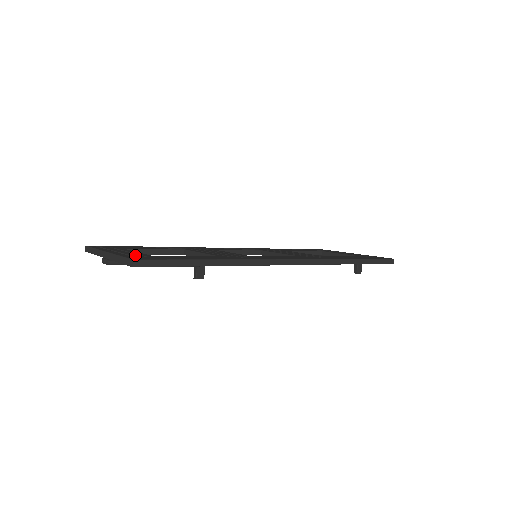
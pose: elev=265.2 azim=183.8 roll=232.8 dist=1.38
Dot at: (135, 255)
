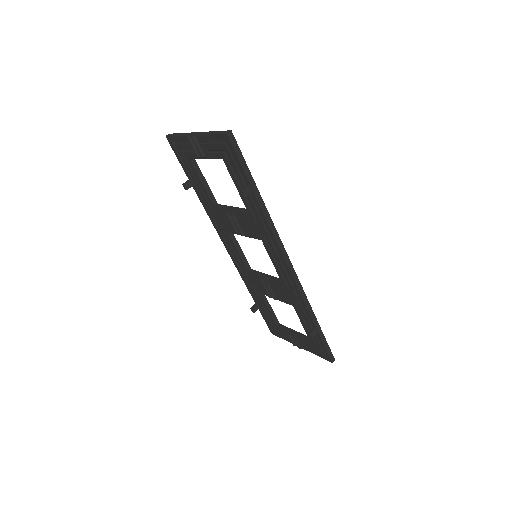
Dot at: occluded
